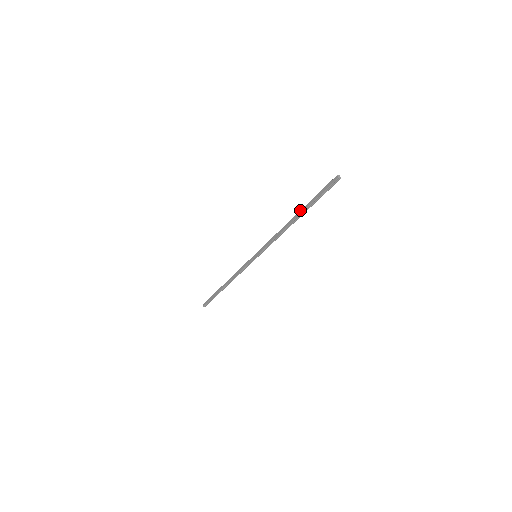
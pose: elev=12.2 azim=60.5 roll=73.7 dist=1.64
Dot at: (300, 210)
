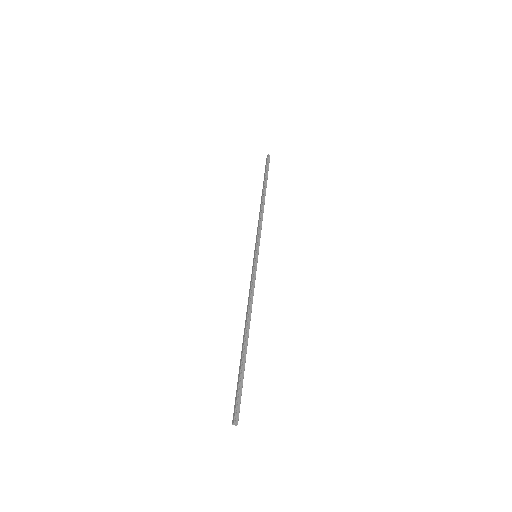
Dot at: (262, 189)
